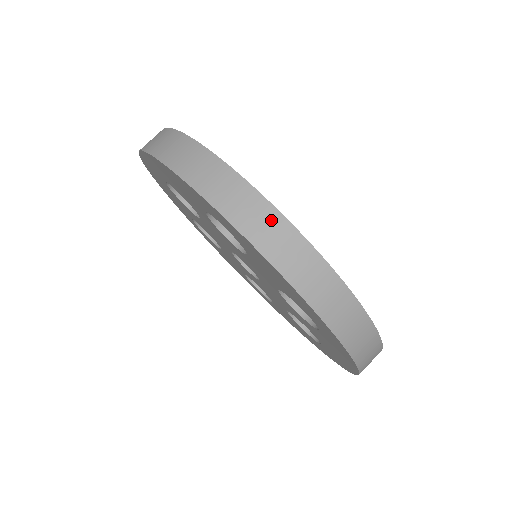
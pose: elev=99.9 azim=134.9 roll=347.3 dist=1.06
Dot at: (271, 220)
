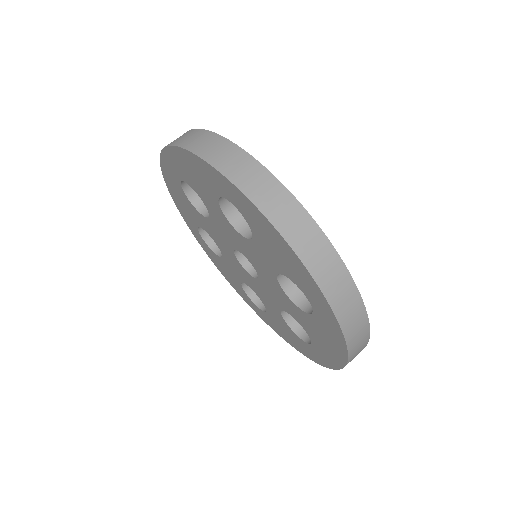
Dot at: (279, 195)
